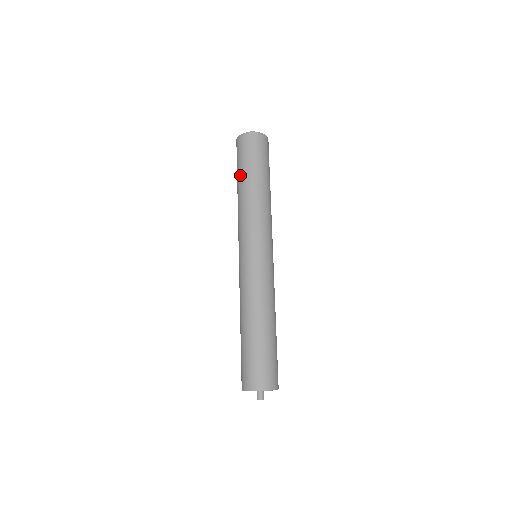
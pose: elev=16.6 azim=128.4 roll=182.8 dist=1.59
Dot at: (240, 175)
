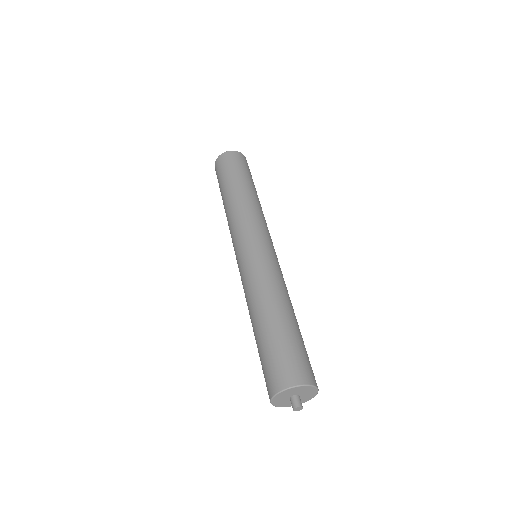
Dot at: (239, 179)
